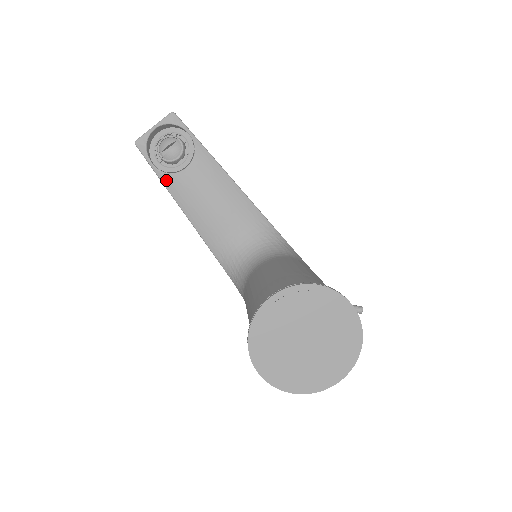
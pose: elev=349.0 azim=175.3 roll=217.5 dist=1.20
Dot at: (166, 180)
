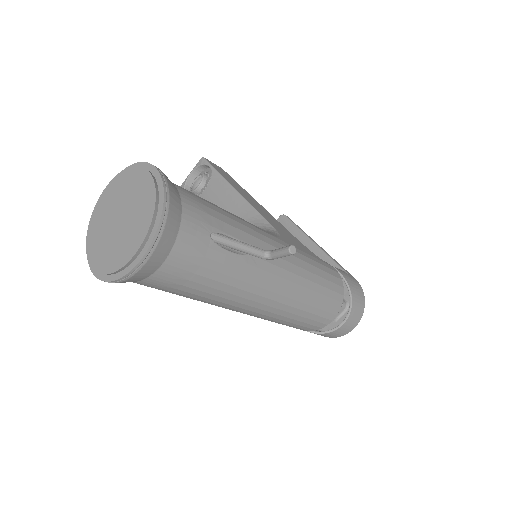
Dot at: occluded
